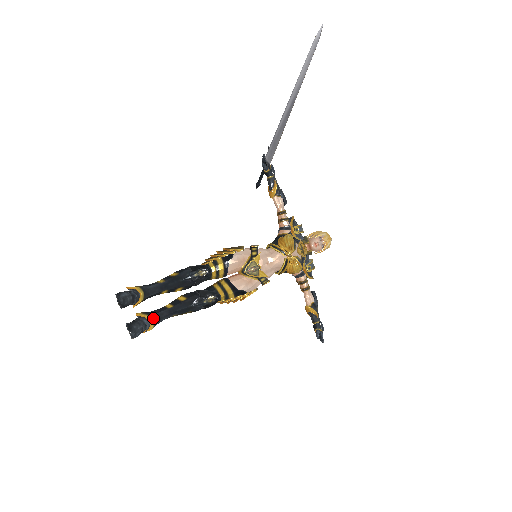
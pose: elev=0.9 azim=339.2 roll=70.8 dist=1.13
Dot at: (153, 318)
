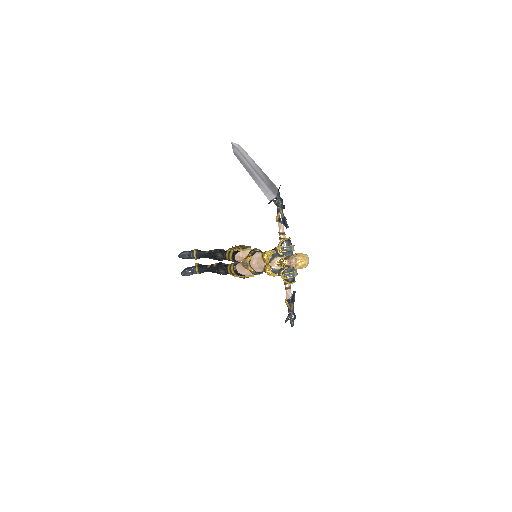
Dot at: (198, 269)
